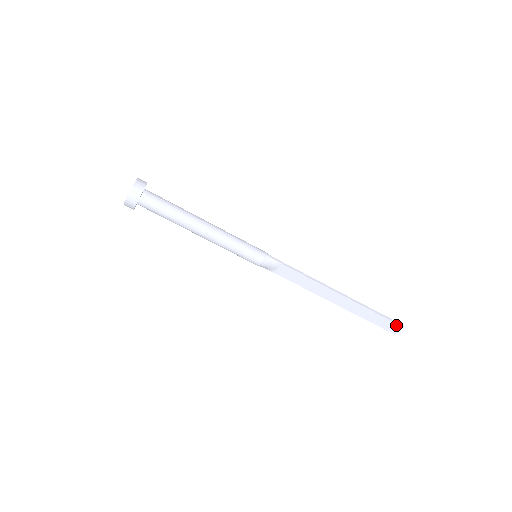
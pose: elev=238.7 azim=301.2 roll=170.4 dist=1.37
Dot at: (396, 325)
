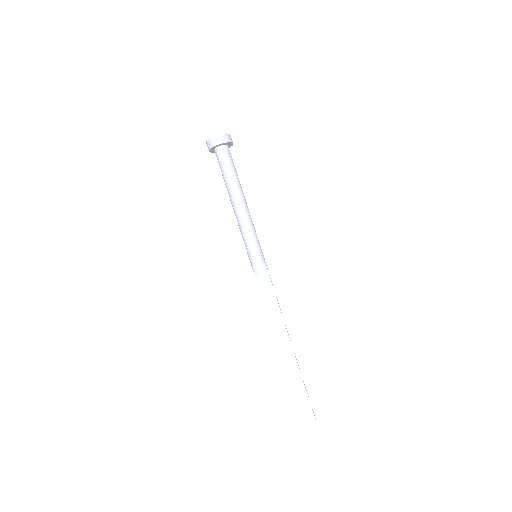
Dot at: (311, 411)
